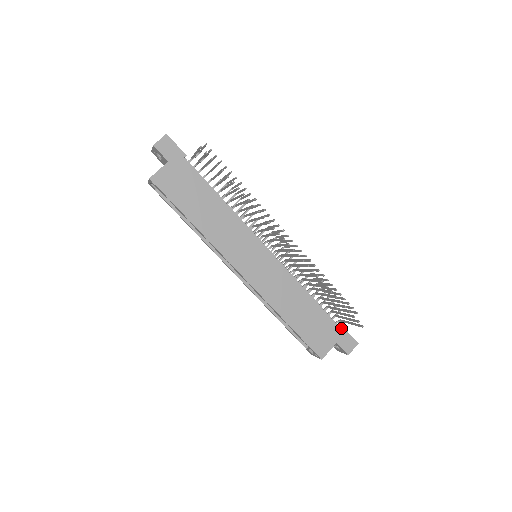
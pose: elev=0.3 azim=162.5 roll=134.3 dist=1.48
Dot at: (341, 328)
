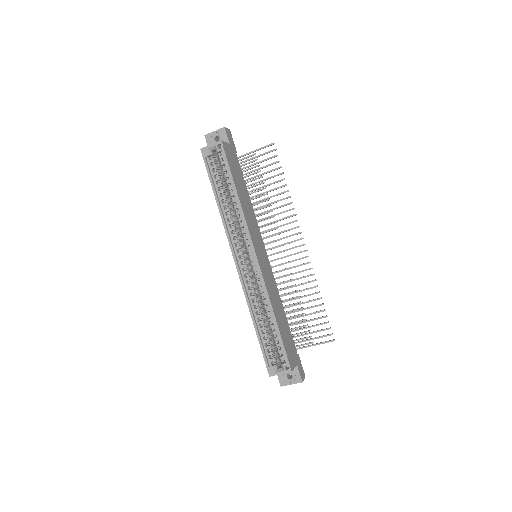
Dot at: (298, 354)
